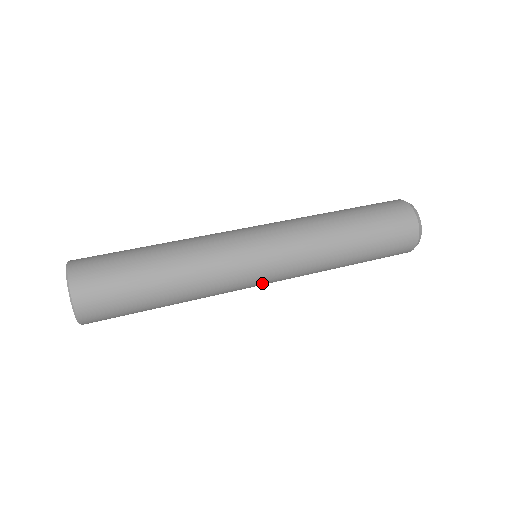
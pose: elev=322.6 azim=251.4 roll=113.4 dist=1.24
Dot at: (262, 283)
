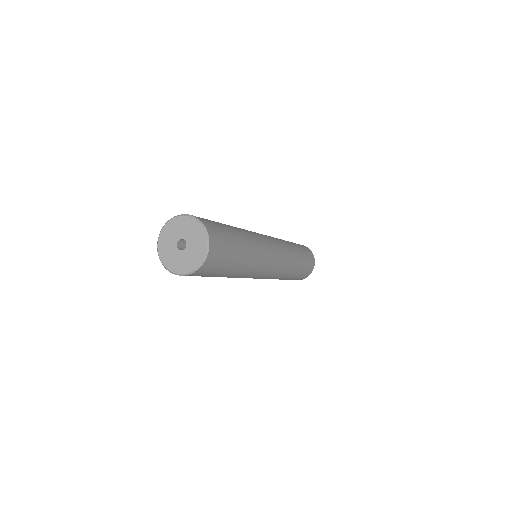
Dot at: (276, 253)
